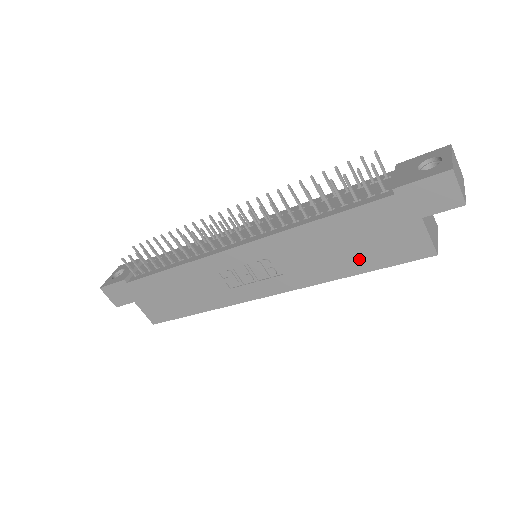
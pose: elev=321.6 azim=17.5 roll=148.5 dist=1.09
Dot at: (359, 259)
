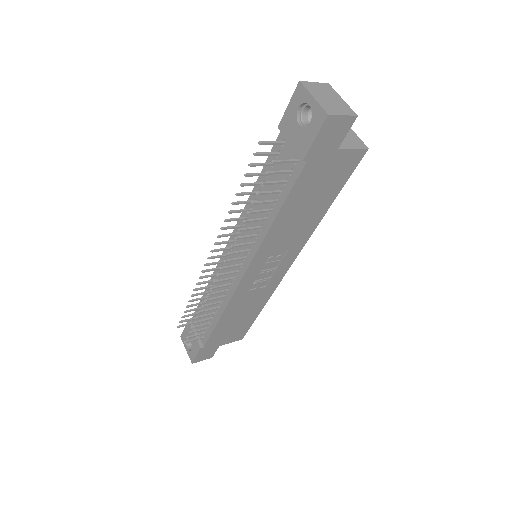
Dot at: (323, 200)
